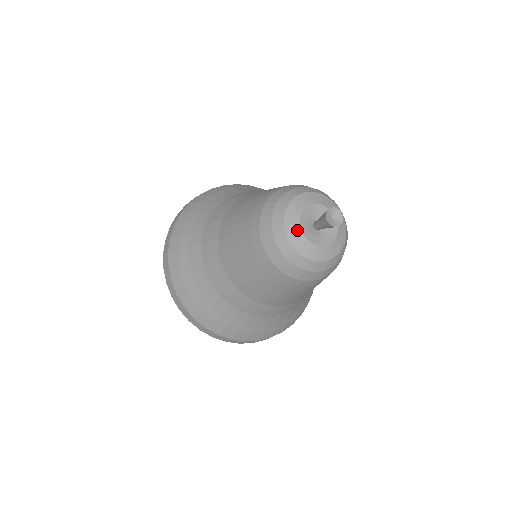
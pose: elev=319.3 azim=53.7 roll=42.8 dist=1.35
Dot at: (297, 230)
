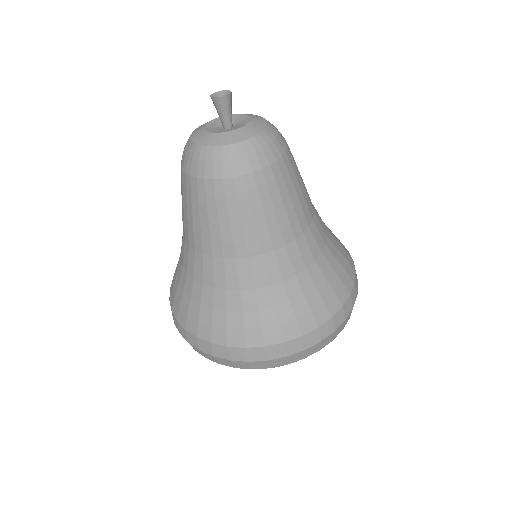
Dot at: (209, 136)
